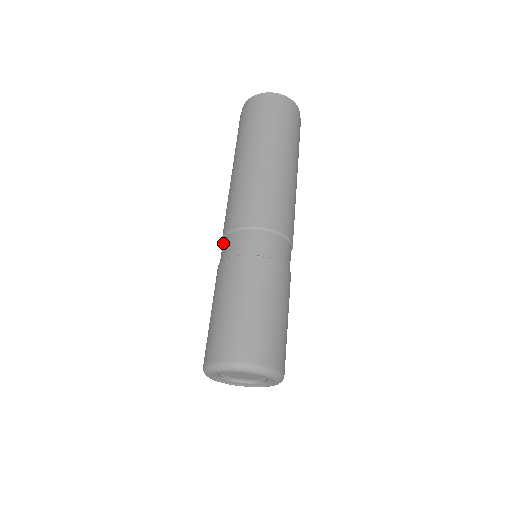
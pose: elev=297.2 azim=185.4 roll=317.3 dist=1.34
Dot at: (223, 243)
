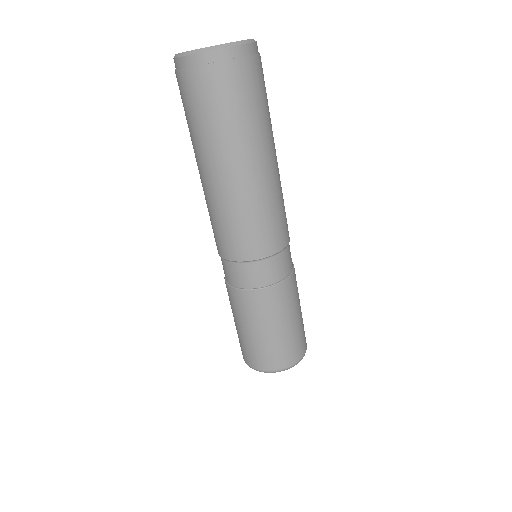
Dot at: (227, 266)
